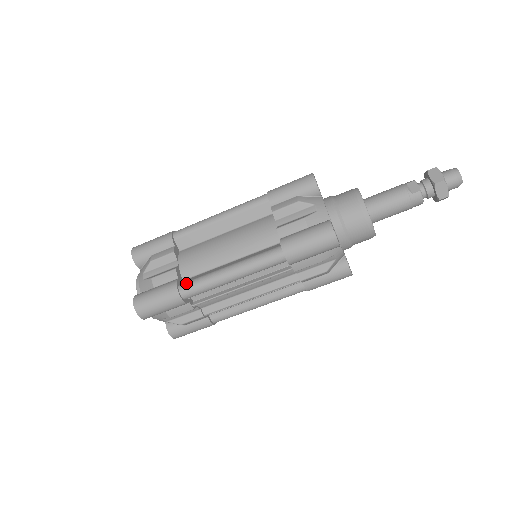
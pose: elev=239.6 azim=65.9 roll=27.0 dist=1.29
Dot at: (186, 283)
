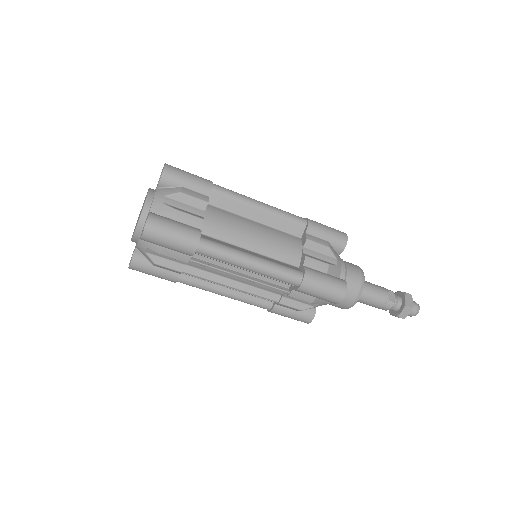
Dot at: (209, 240)
